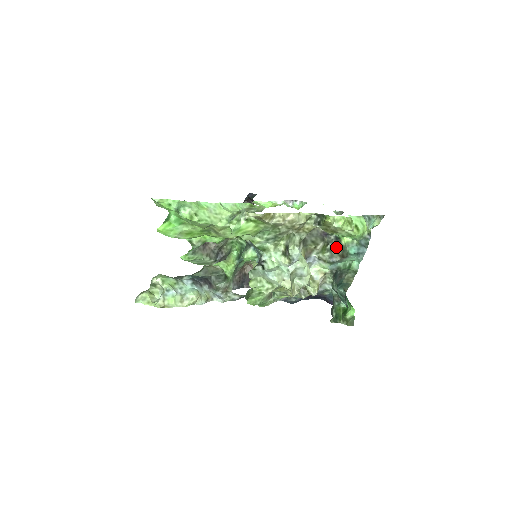
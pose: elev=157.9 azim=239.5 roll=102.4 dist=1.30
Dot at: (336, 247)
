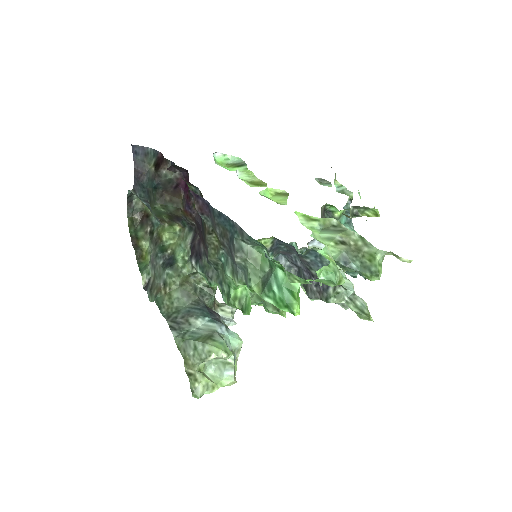
Dot at: occluded
